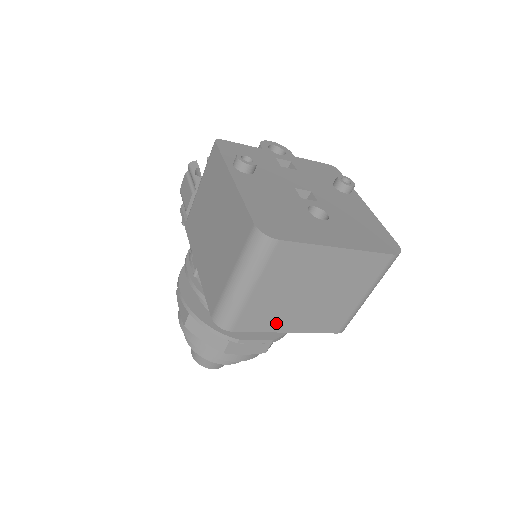
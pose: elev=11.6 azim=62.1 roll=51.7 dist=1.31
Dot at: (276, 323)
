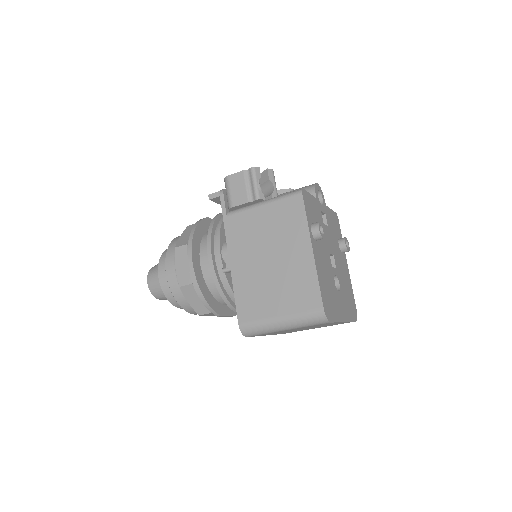
Dot at: occluded
